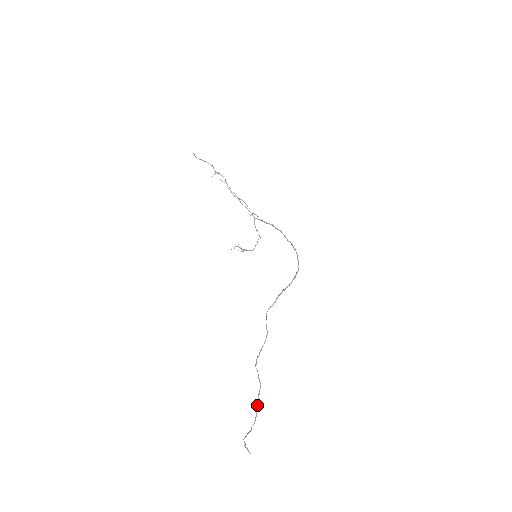
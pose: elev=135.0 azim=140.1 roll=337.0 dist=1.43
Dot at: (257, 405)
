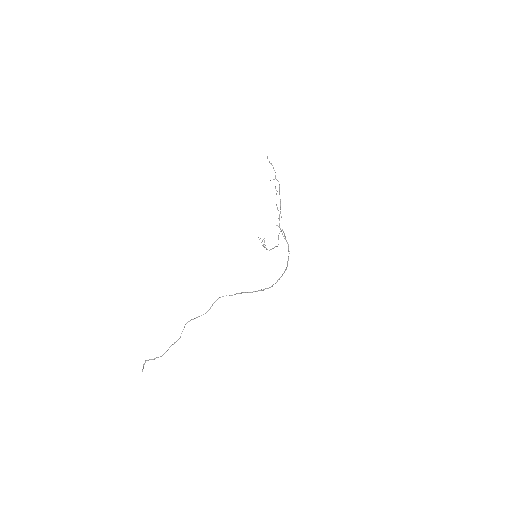
Dot at: occluded
